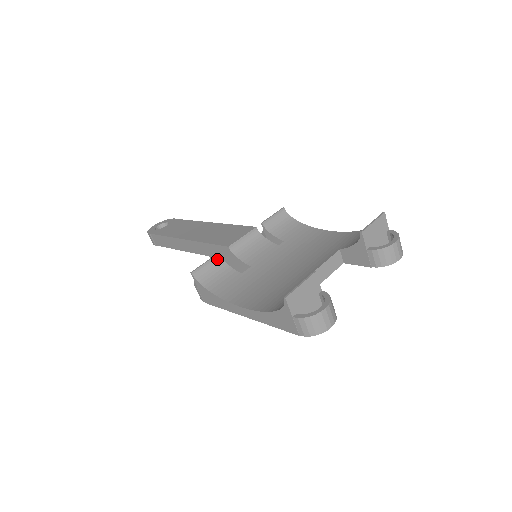
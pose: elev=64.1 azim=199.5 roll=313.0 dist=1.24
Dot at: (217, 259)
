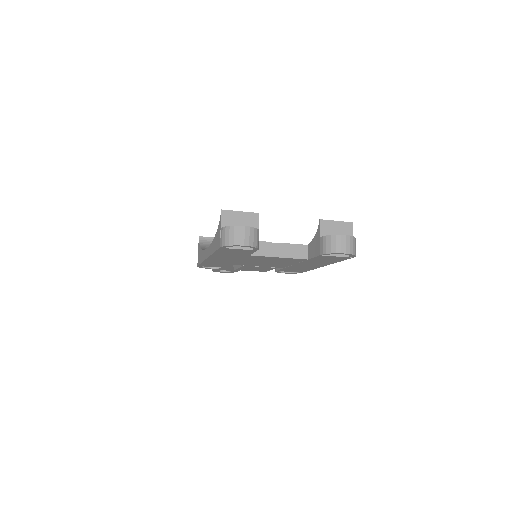
Dot at: occluded
